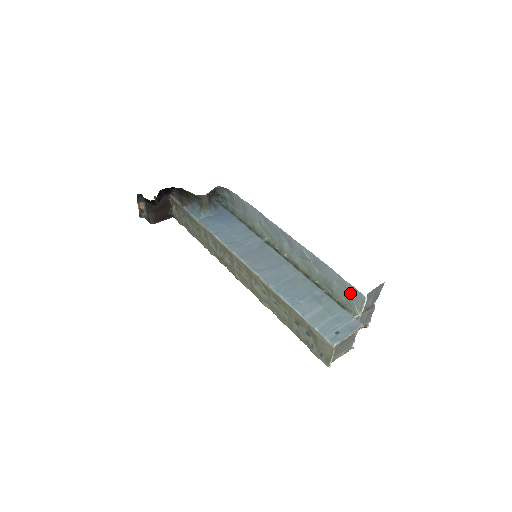
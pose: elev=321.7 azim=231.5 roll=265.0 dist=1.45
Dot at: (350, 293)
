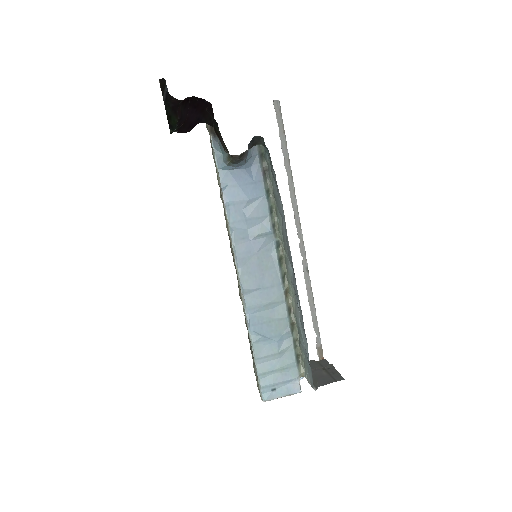
Dot at: (309, 367)
